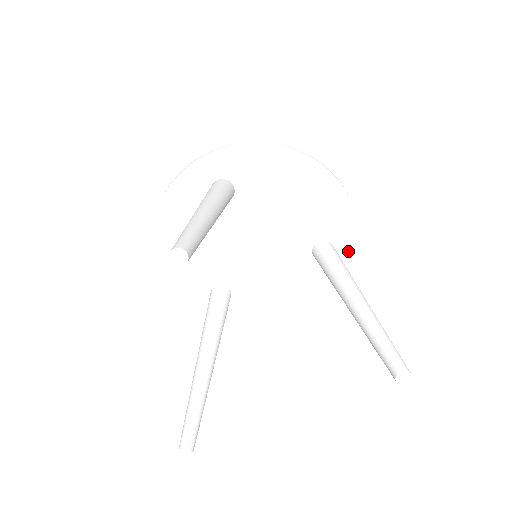
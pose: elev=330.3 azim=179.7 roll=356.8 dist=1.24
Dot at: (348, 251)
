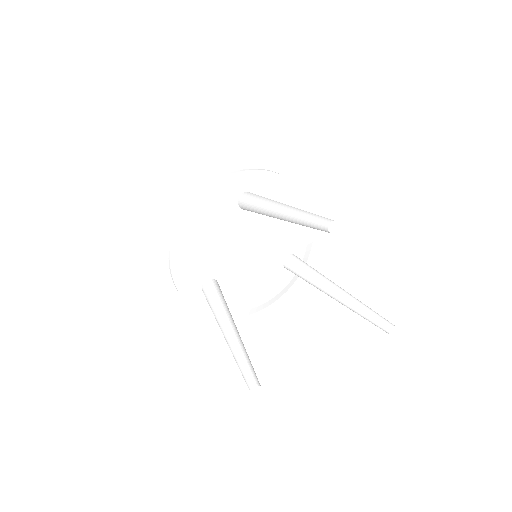
Dot at: occluded
